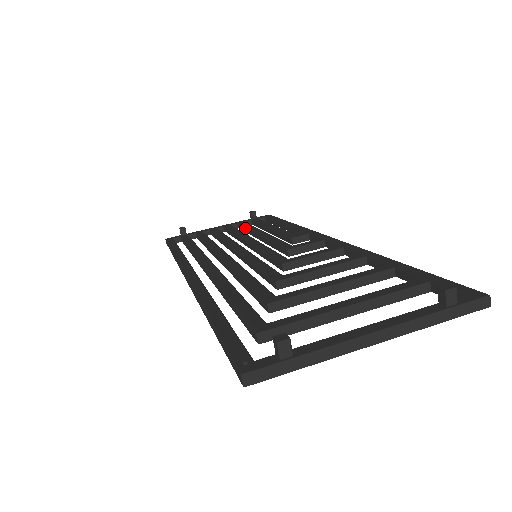
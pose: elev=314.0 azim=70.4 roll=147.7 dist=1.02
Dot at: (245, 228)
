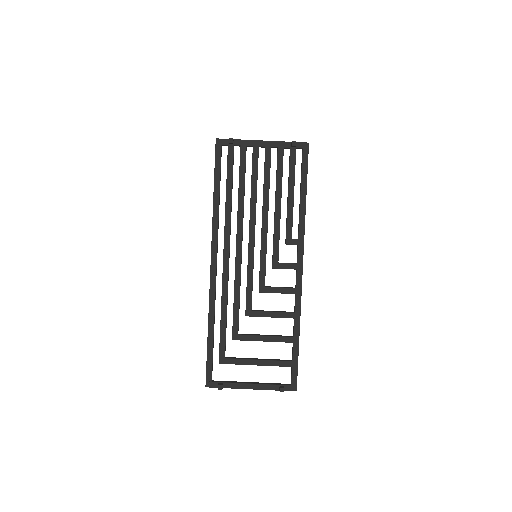
Dot at: (276, 172)
